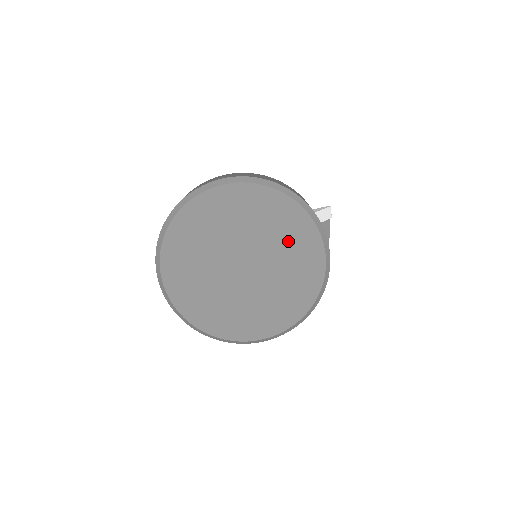
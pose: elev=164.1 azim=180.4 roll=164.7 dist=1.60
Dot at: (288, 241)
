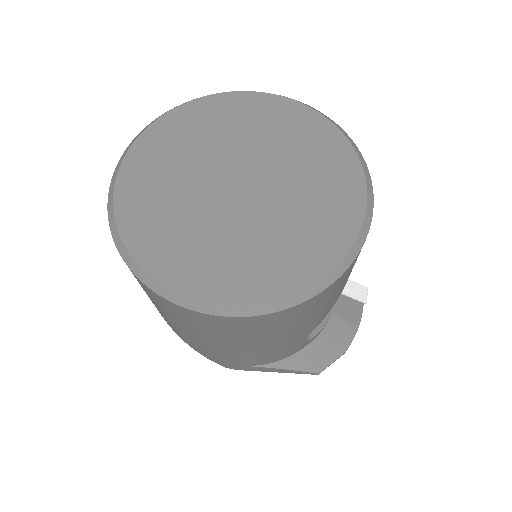
Dot at: (316, 171)
